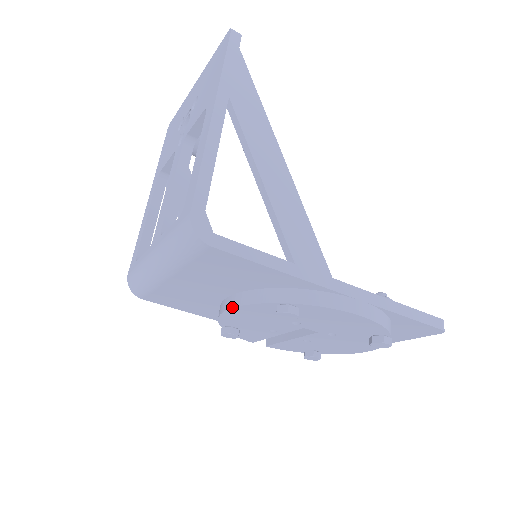
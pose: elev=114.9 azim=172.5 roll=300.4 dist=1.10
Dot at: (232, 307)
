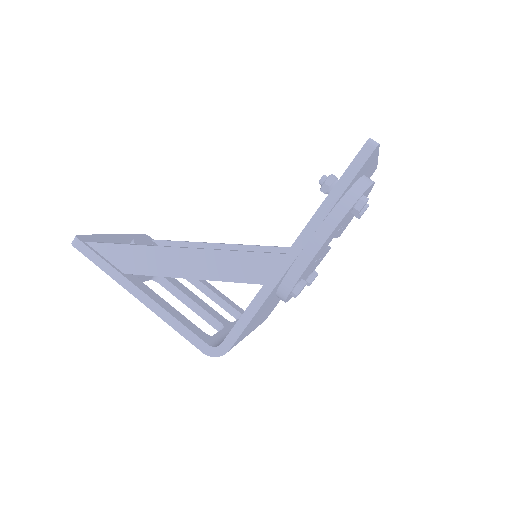
Dot at: occluded
